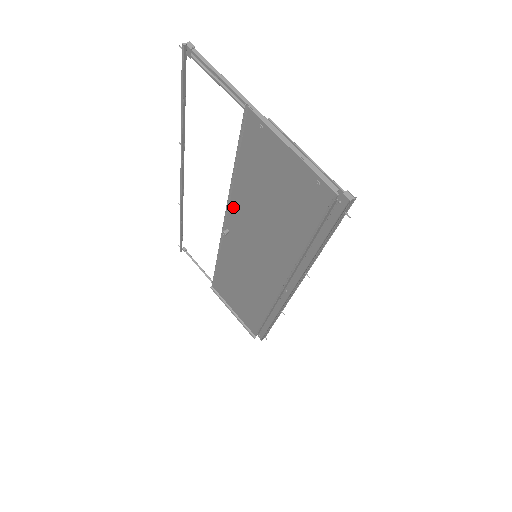
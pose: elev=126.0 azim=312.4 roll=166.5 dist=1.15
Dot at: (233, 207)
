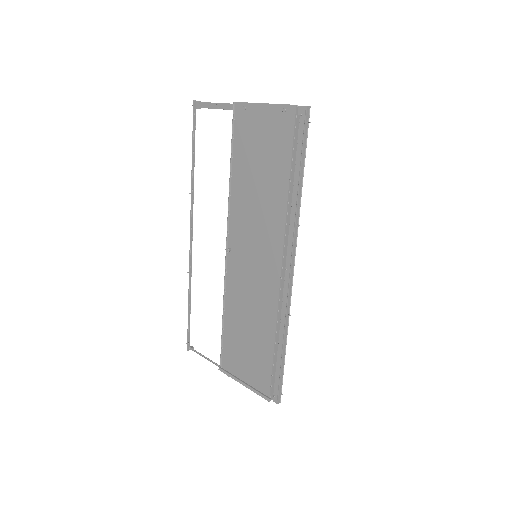
Dot at: (233, 212)
